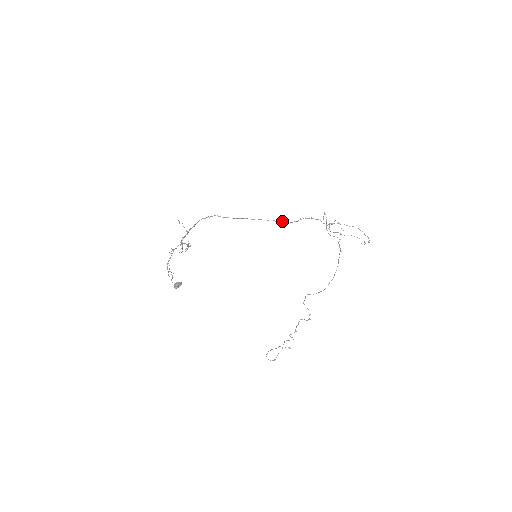
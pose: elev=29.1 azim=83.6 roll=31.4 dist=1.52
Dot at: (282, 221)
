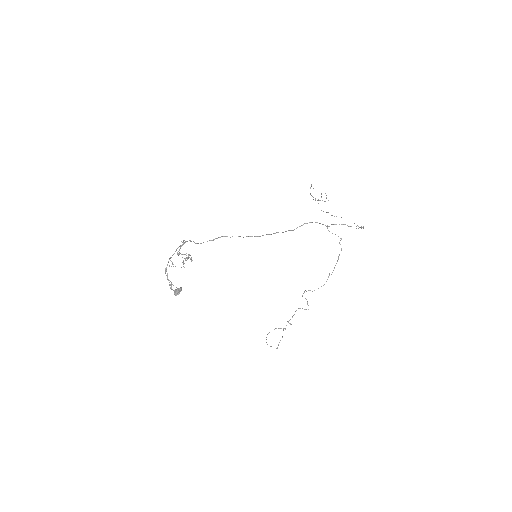
Dot at: (288, 230)
